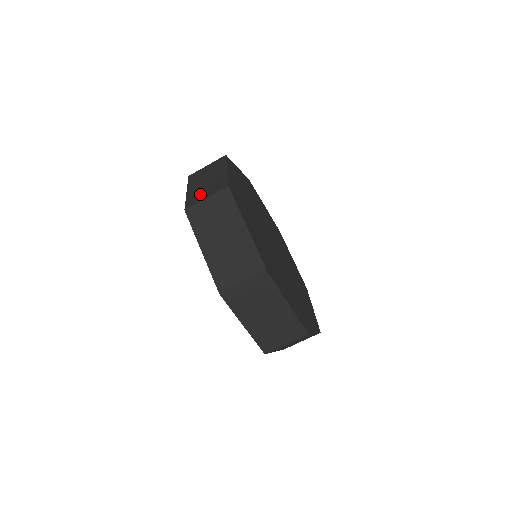
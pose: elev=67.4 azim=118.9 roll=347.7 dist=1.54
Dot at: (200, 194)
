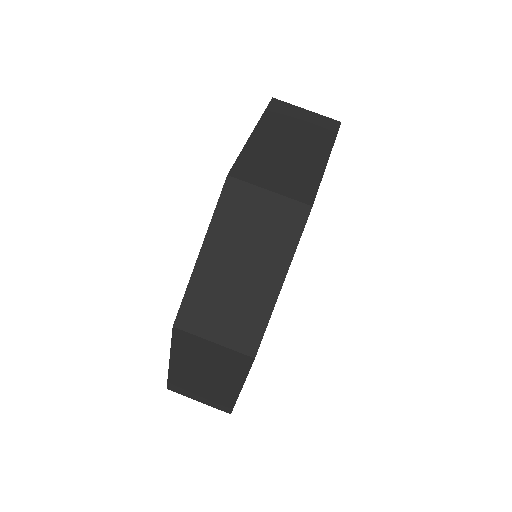
Dot at: (267, 167)
